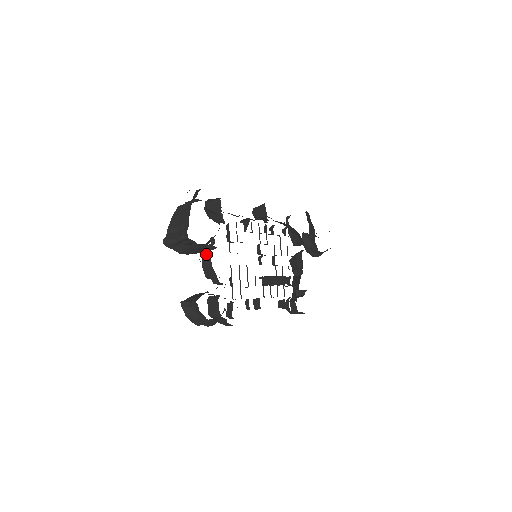
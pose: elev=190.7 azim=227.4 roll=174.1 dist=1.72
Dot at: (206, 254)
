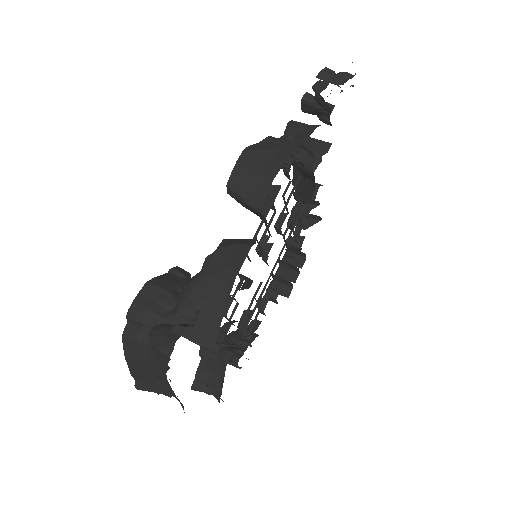
Dot at: occluded
